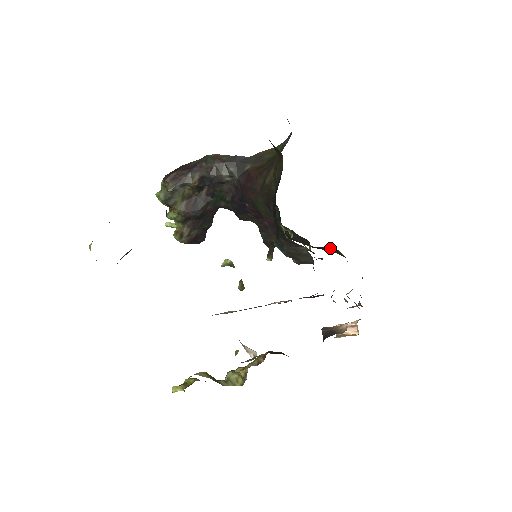
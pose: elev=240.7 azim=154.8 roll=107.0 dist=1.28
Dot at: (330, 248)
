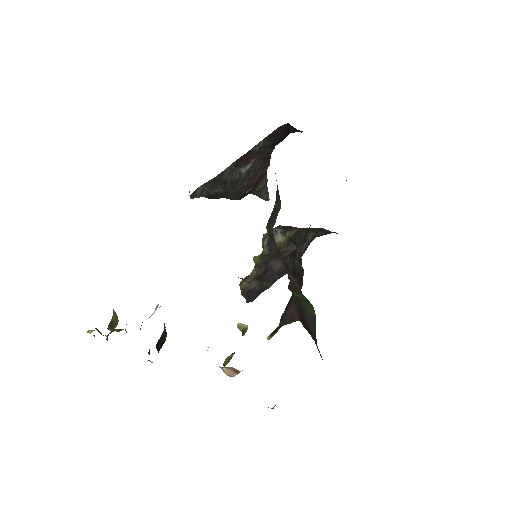
Dot at: (313, 317)
